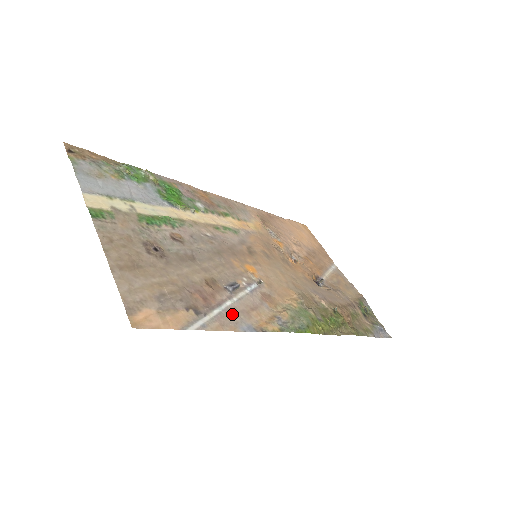
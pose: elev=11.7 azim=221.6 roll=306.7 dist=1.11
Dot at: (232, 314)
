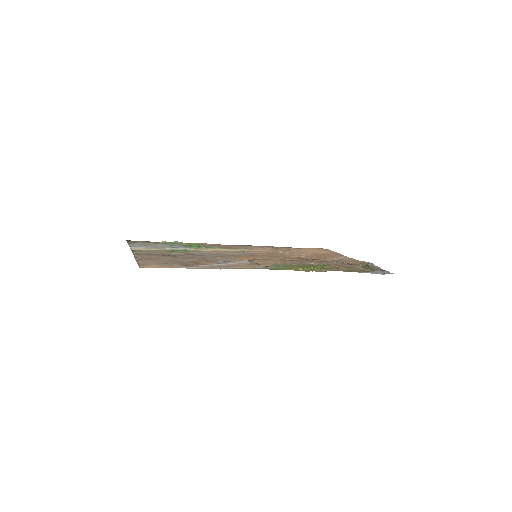
Dot at: (216, 266)
